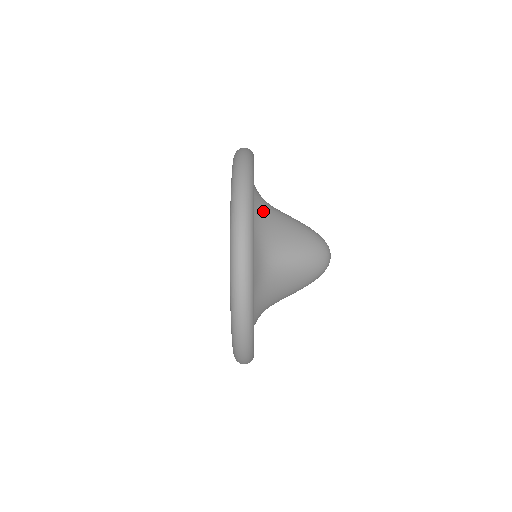
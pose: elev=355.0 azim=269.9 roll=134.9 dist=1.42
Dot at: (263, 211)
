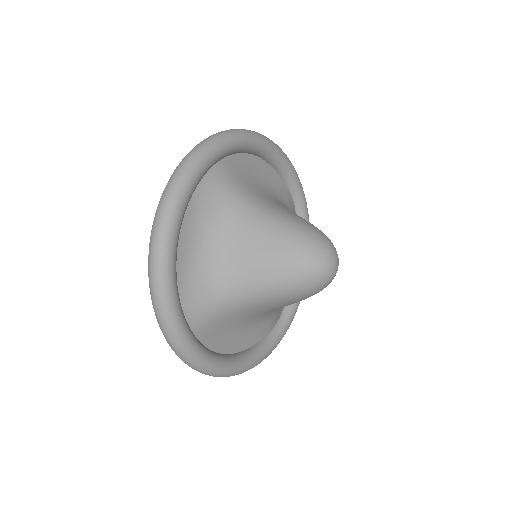
Dot at: (278, 201)
